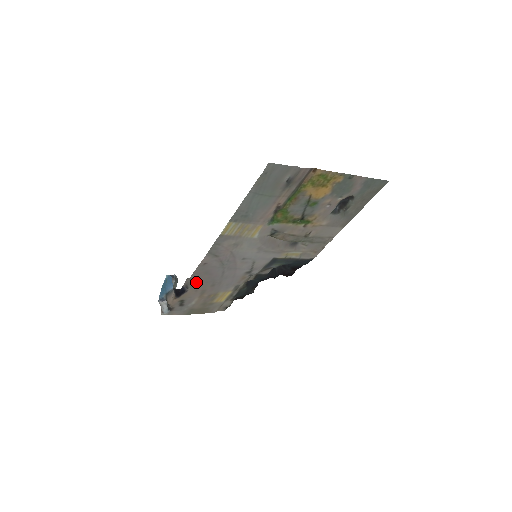
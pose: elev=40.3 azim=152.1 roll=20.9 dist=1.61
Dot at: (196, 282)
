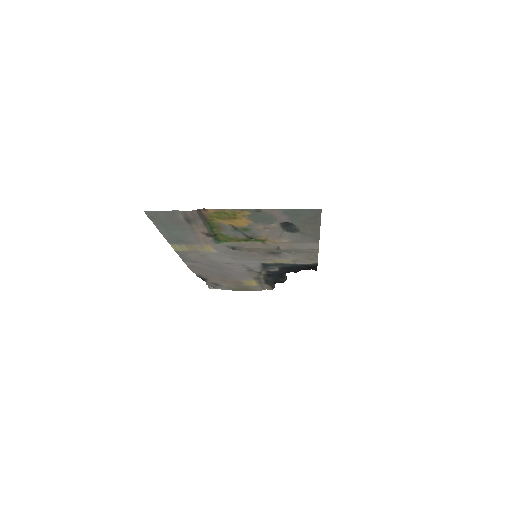
Dot at: (205, 275)
